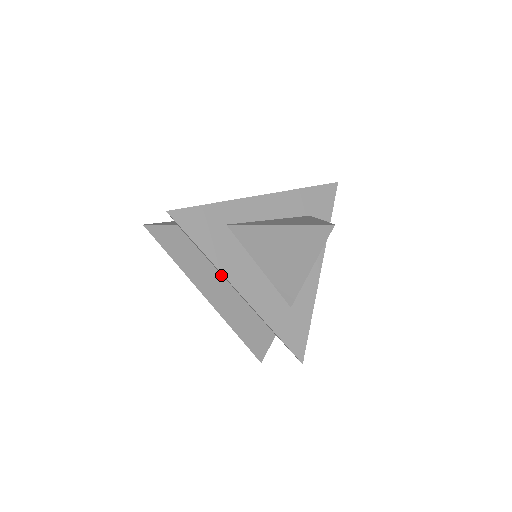
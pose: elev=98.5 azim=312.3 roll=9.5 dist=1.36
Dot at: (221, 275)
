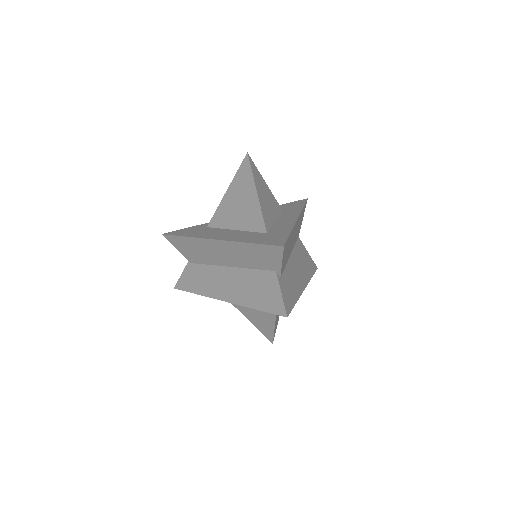
Dot at: (221, 267)
